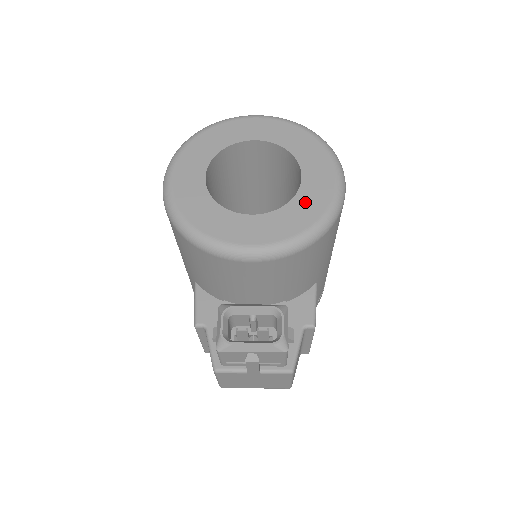
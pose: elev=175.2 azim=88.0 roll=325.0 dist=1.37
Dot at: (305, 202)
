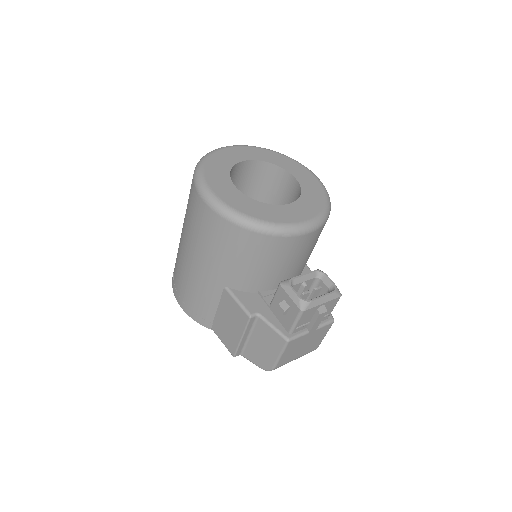
Dot at: (310, 191)
